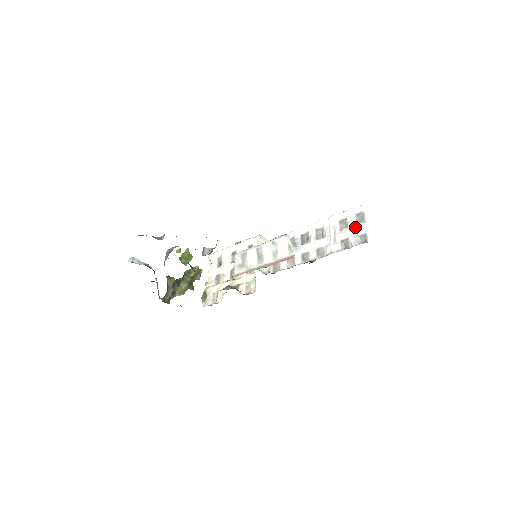
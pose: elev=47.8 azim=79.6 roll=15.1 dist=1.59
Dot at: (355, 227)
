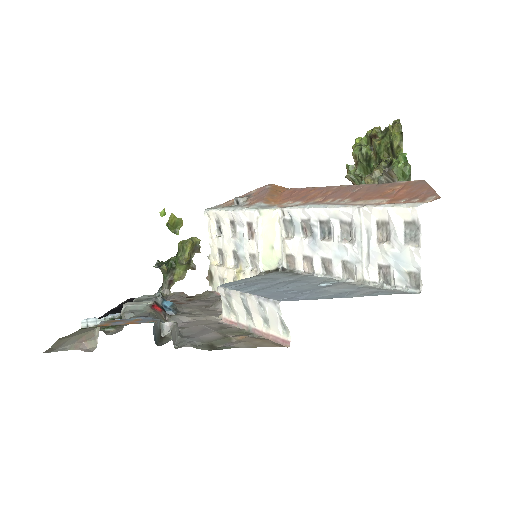
Dot at: (401, 250)
